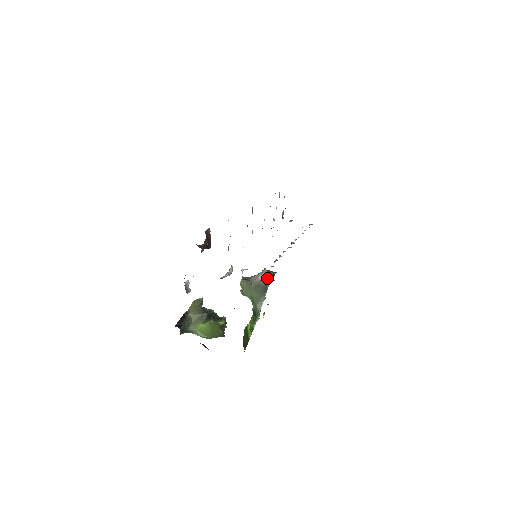
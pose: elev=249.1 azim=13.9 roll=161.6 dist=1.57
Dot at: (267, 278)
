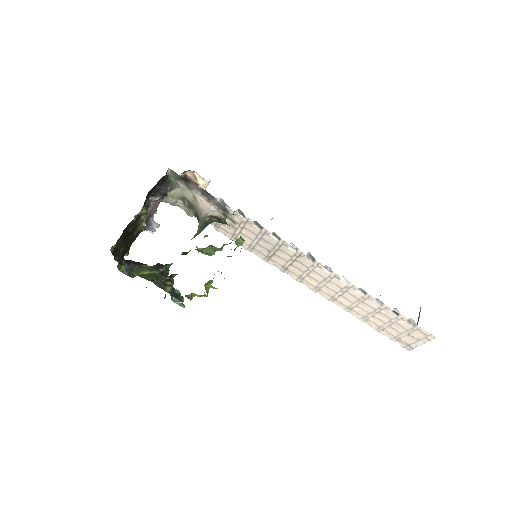
Dot at: (218, 219)
